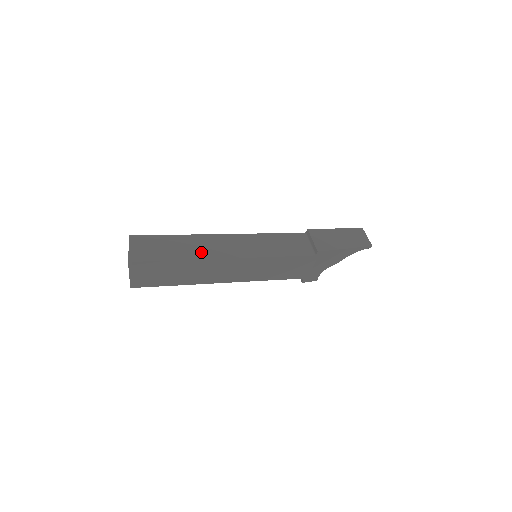
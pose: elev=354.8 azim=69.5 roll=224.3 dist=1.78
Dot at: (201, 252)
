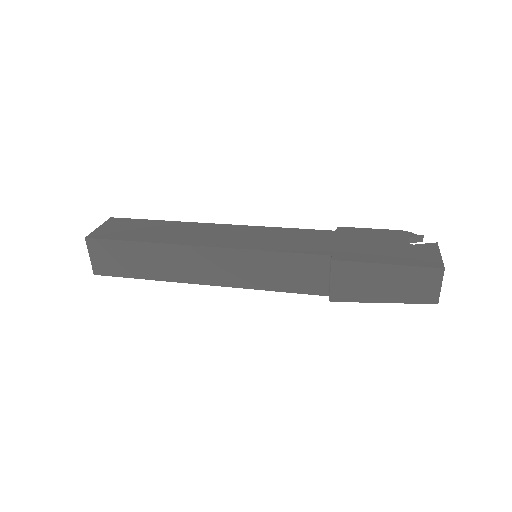
Dot at: (168, 272)
